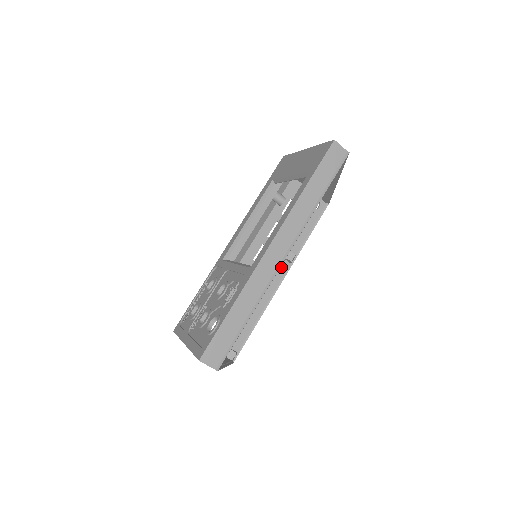
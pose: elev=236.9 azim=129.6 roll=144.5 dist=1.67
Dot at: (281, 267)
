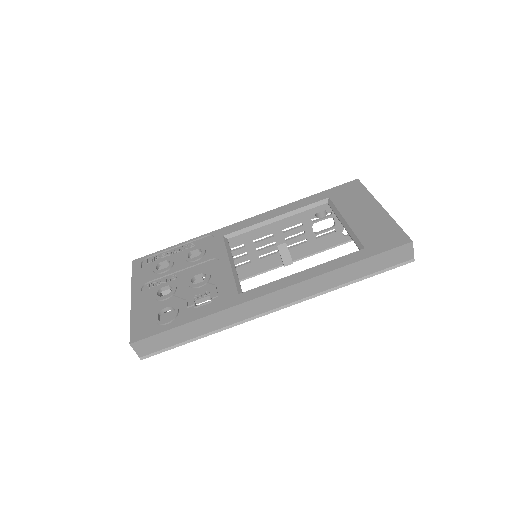
Dot at: (272, 262)
